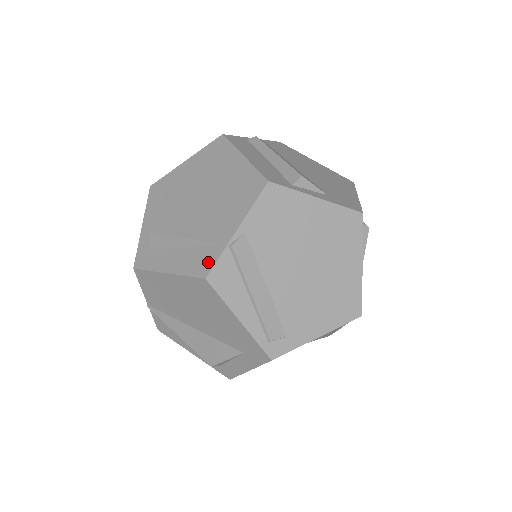
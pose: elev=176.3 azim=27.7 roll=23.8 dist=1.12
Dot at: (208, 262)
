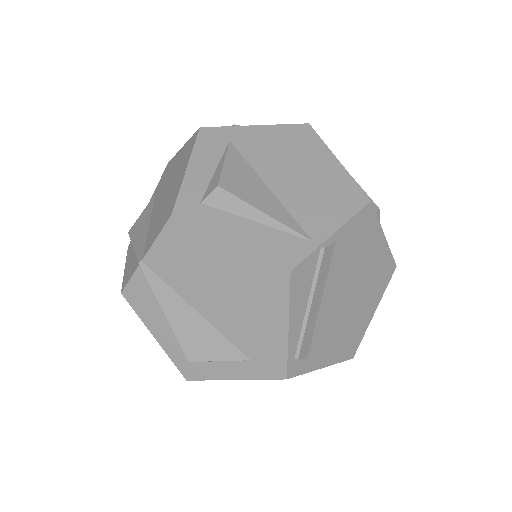
Dot at: (294, 254)
